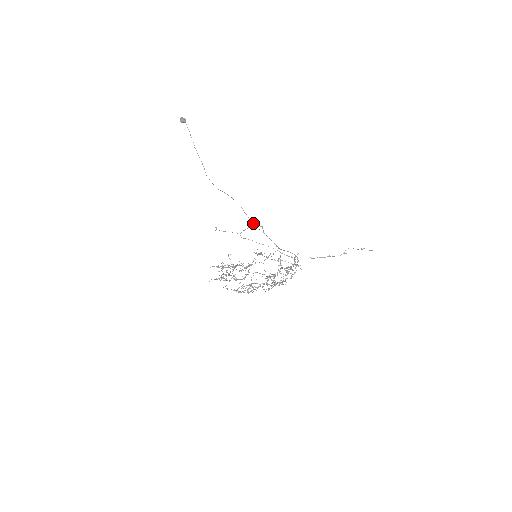
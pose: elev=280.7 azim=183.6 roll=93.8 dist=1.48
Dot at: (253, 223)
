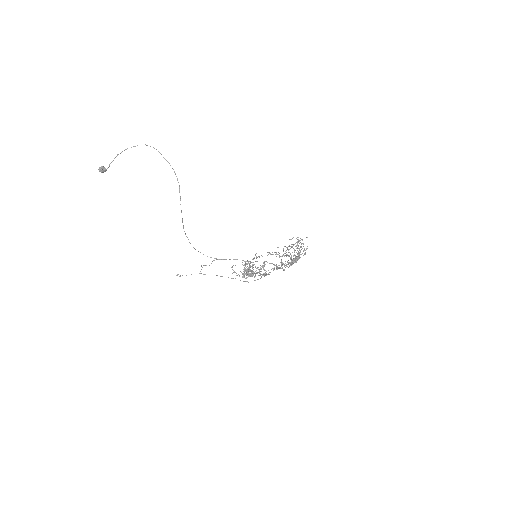
Dot at: occluded
